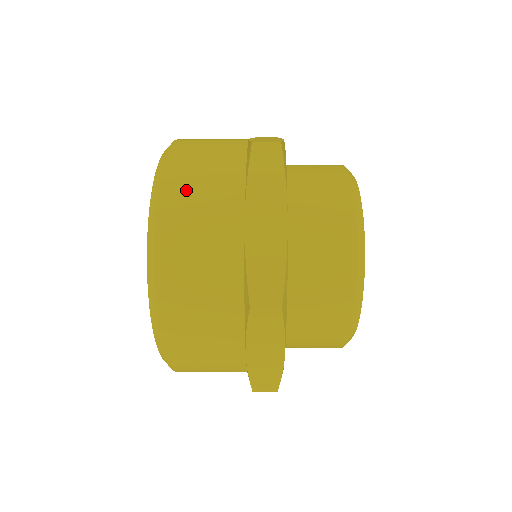
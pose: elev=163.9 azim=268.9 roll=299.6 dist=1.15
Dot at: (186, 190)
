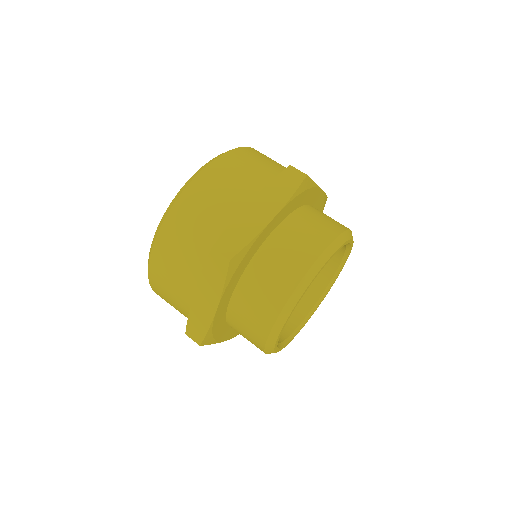
Dot at: (169, 249)
